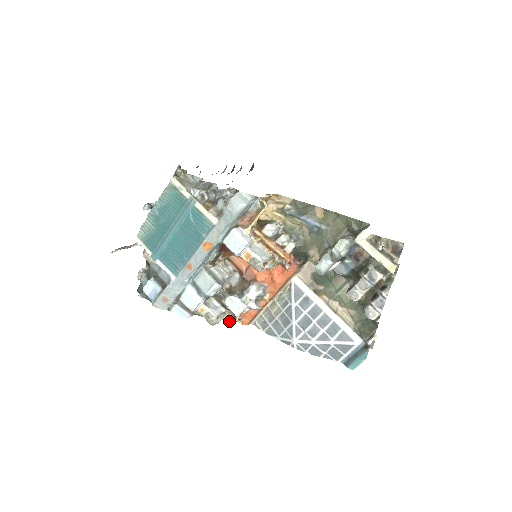
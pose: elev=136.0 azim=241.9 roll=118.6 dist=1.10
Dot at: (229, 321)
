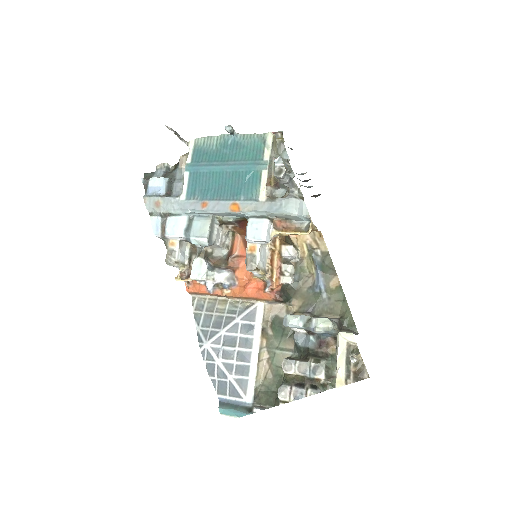
Dot at: (181, 274)
